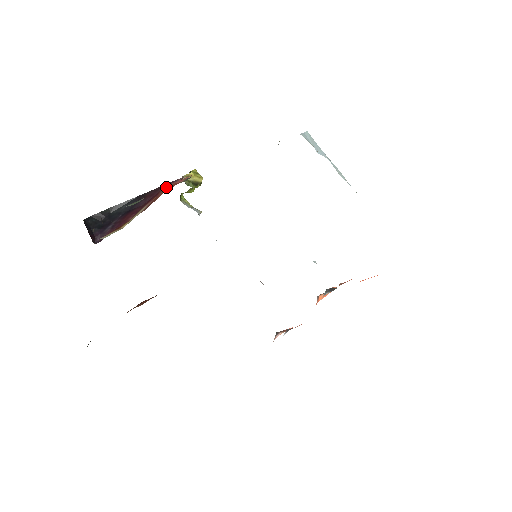
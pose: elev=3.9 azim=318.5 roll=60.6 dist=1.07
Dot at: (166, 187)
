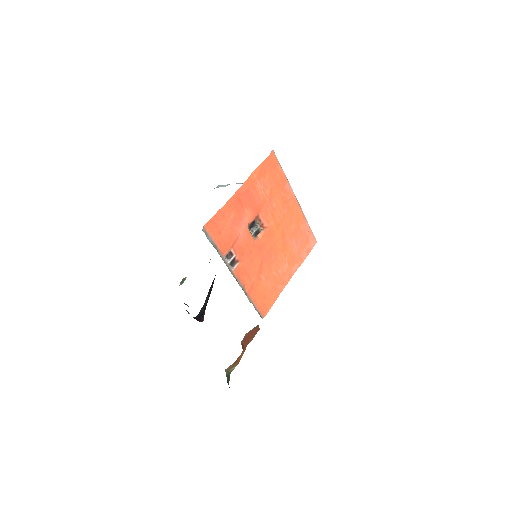
Dot at: occluded
